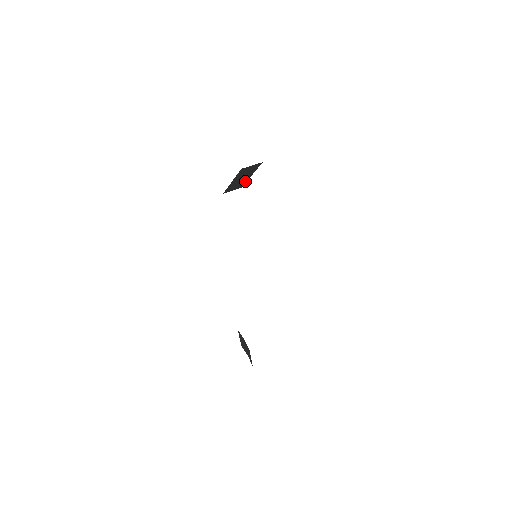
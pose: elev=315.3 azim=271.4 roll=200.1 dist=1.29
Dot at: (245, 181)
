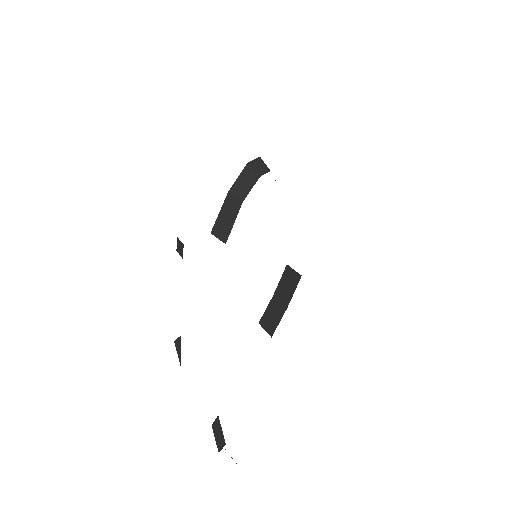
Dot at: (229, 231)
